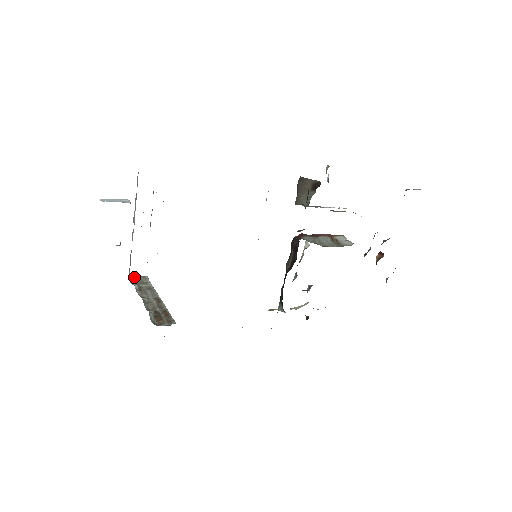
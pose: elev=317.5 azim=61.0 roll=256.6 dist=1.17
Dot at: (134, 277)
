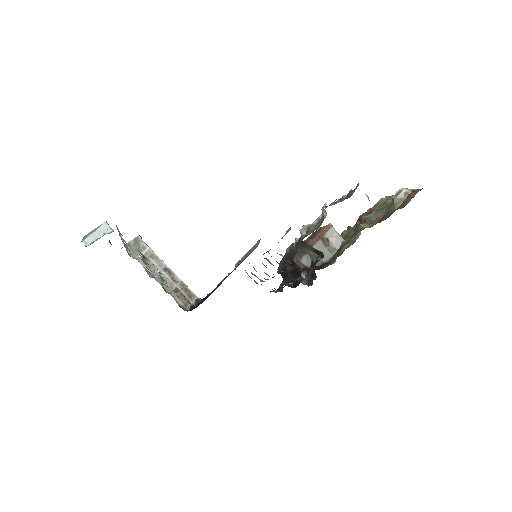
Dot at: (129, 245)
